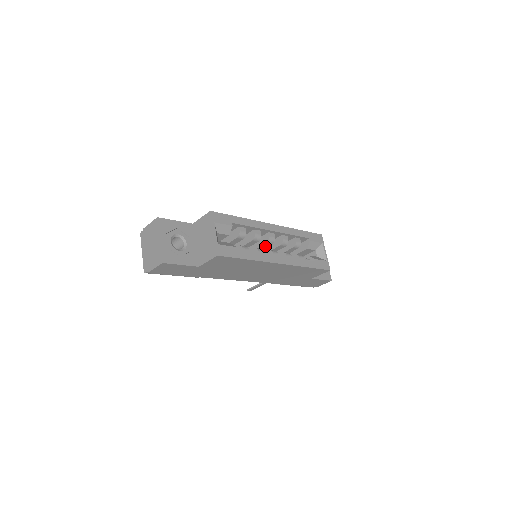
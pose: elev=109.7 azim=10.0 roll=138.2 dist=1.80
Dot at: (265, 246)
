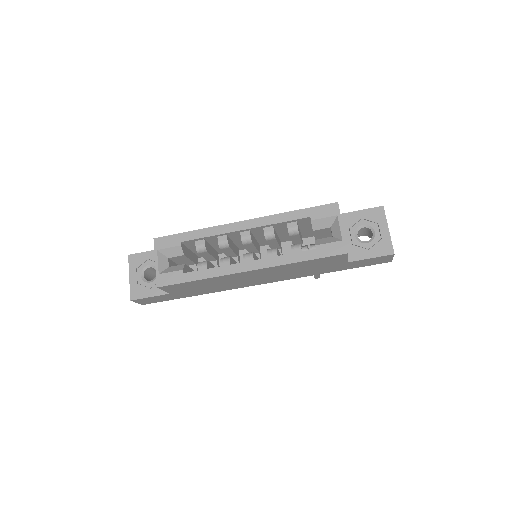
Dot at: (251, 246)
